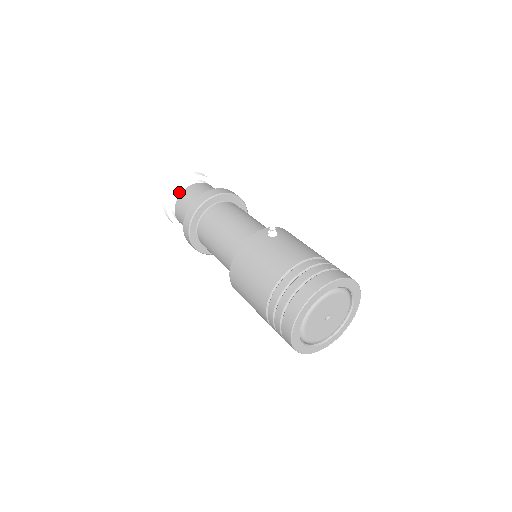
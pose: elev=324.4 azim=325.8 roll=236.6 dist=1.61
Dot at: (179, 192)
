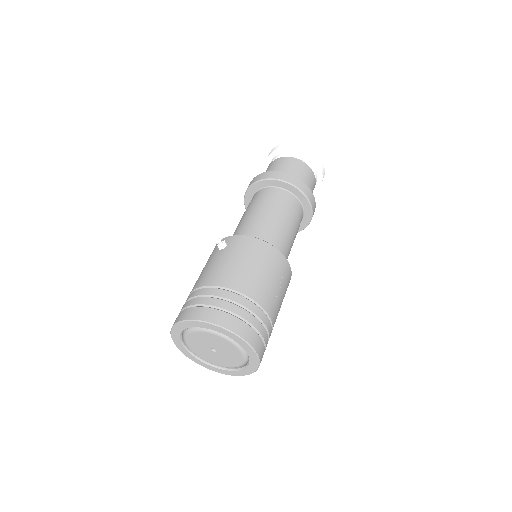
Dot at: occluded
